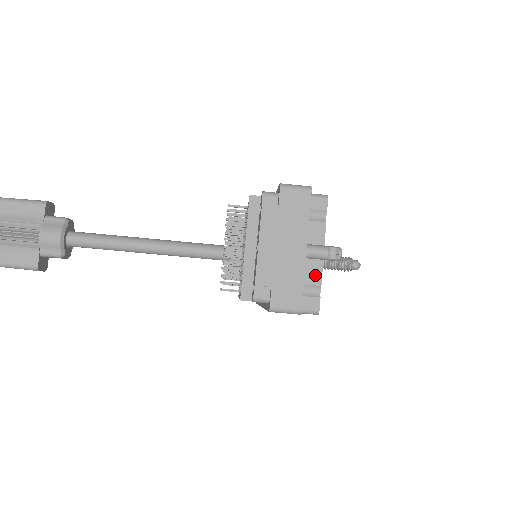
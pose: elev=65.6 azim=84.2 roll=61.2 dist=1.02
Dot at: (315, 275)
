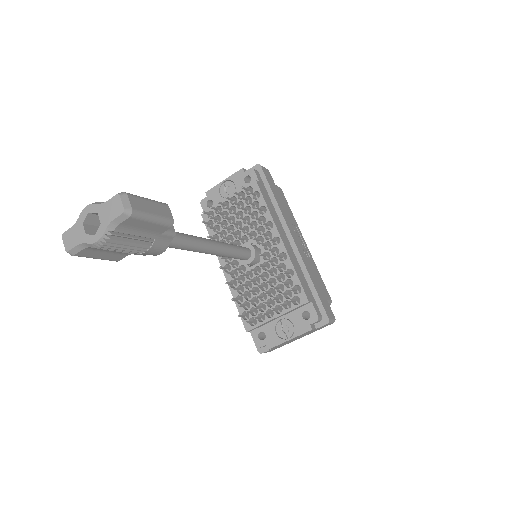
Dot at: occluded
